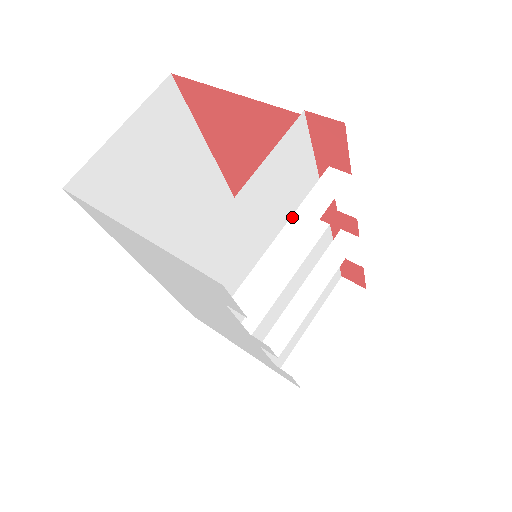
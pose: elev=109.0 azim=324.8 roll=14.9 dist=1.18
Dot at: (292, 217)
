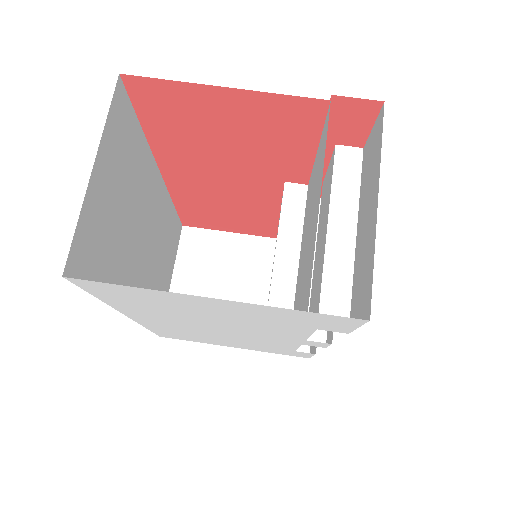
Dot at: (330, 211)
